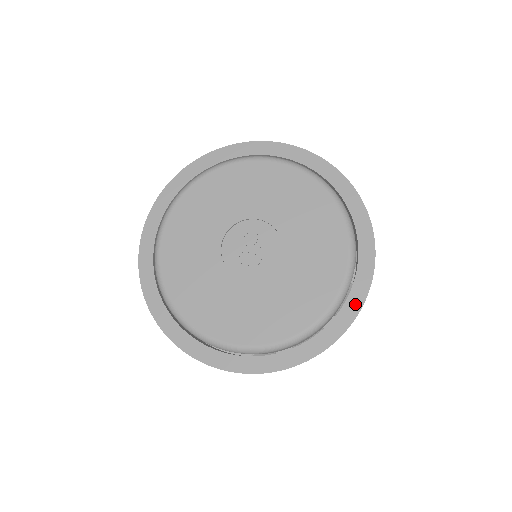
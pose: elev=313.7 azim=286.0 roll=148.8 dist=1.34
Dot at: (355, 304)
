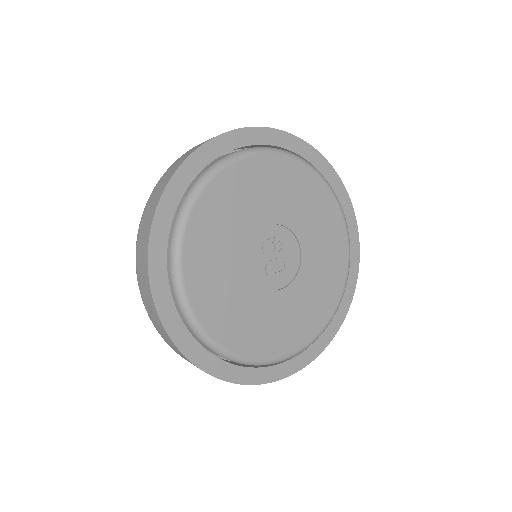
Dot at: (355, 265)
